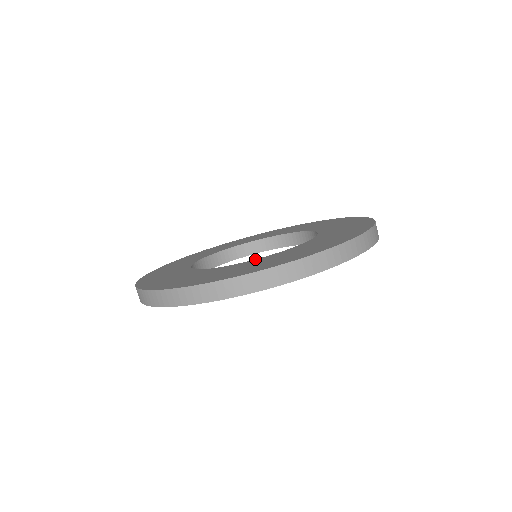
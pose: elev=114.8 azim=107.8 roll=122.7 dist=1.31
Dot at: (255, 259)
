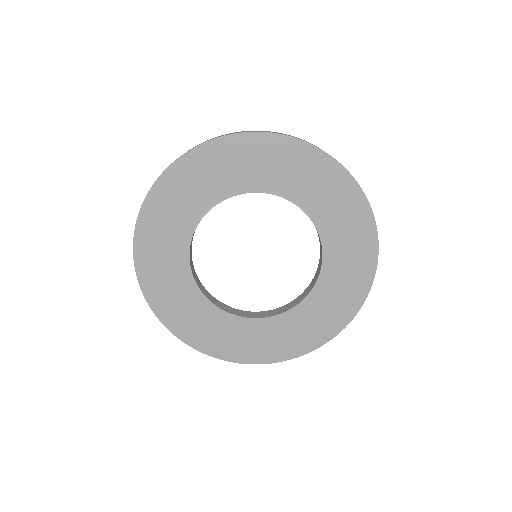
Dot at: occluded
